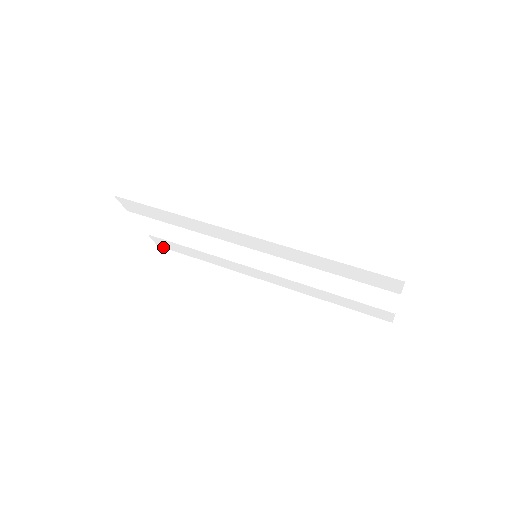
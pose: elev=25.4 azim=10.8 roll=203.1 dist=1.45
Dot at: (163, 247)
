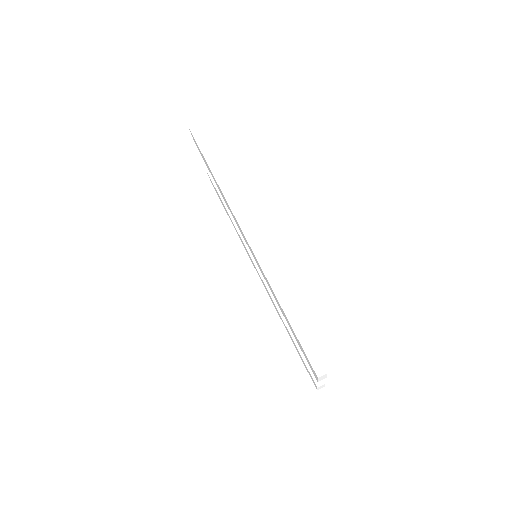
Dot at: occluded
